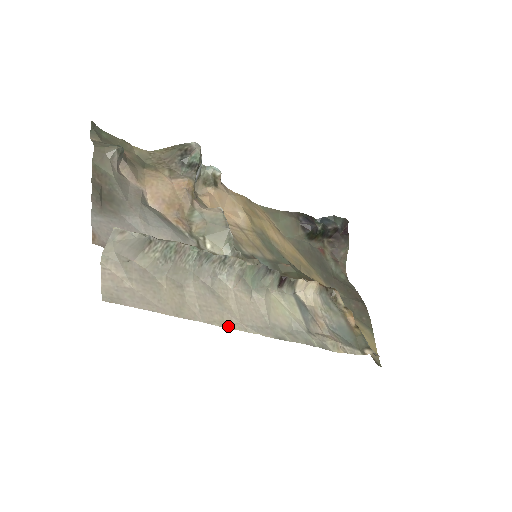
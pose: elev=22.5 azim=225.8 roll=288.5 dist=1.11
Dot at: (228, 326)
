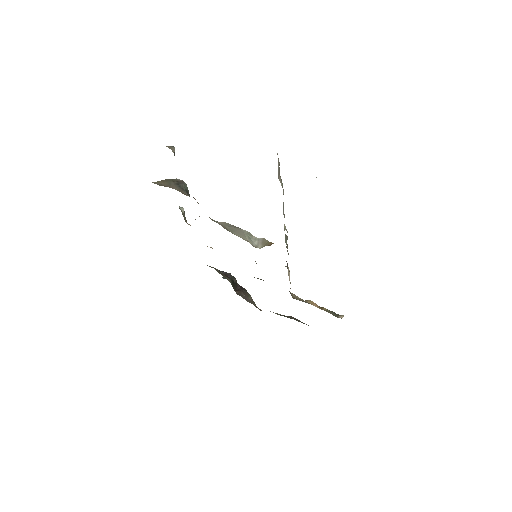
Dot at: occluded
